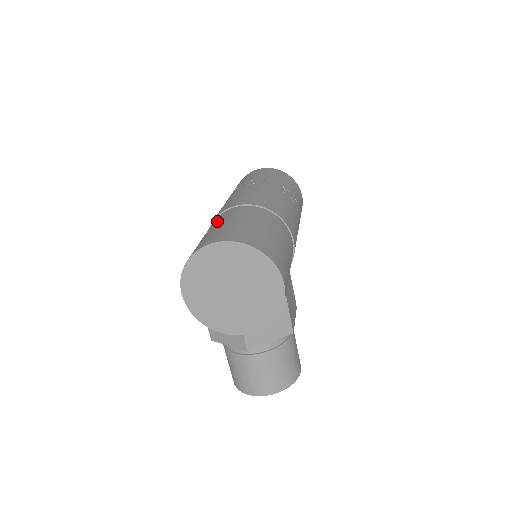
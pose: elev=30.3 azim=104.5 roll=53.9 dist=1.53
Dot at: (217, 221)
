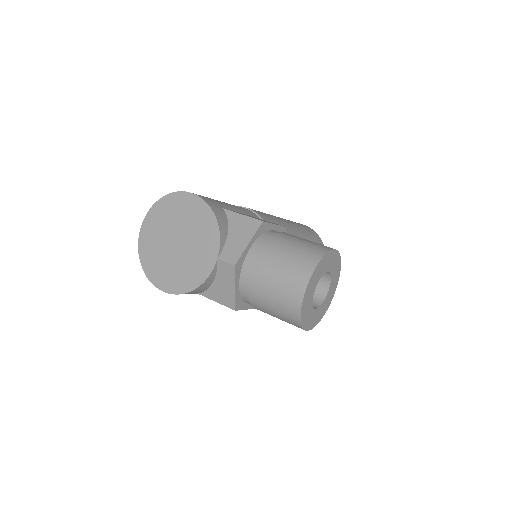
Dot at: occluded
